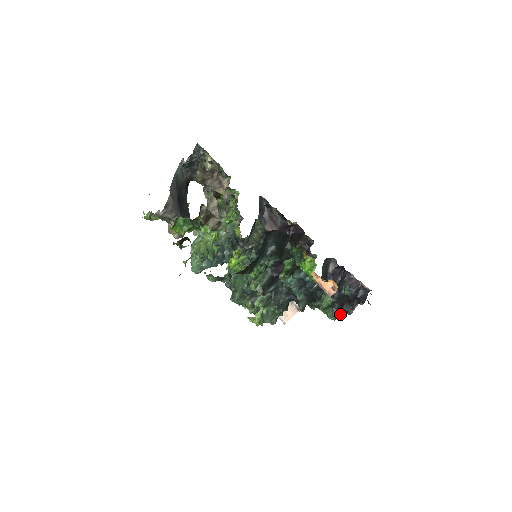
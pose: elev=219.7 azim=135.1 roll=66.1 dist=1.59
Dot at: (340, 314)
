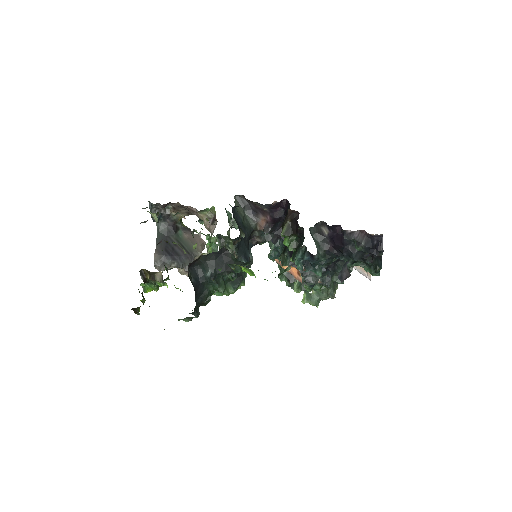
Dot at: (376, 269)
